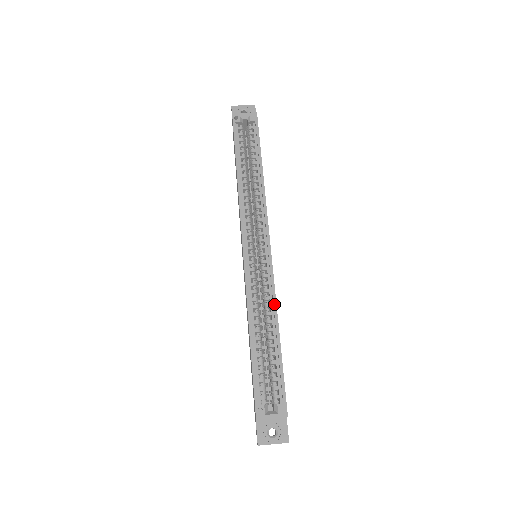
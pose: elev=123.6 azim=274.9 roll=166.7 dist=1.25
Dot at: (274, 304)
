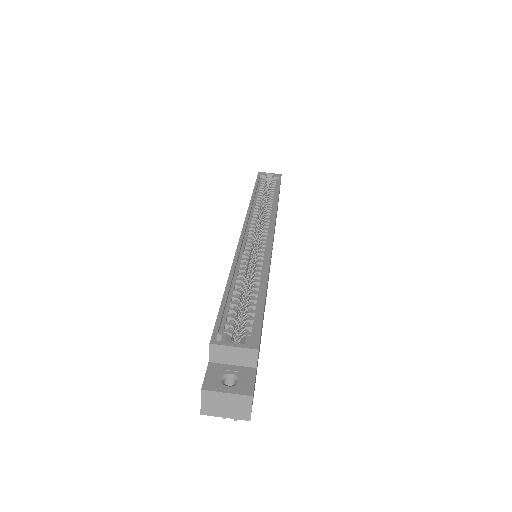
Dot at: (267, 262)
